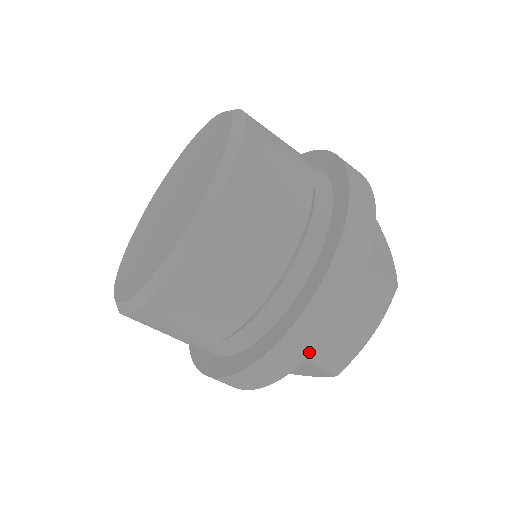
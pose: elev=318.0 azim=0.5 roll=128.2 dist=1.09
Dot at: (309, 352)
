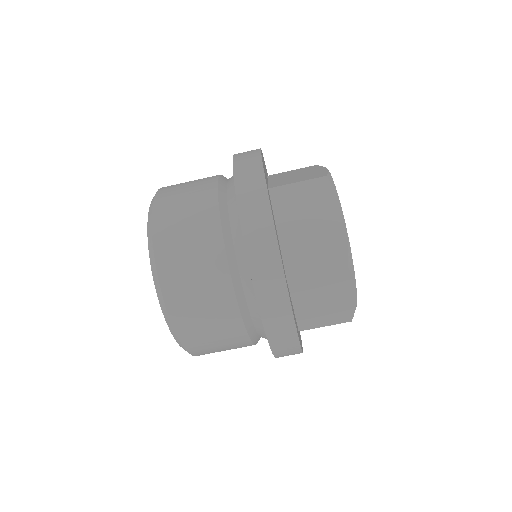
Dot at: (277, 258)
